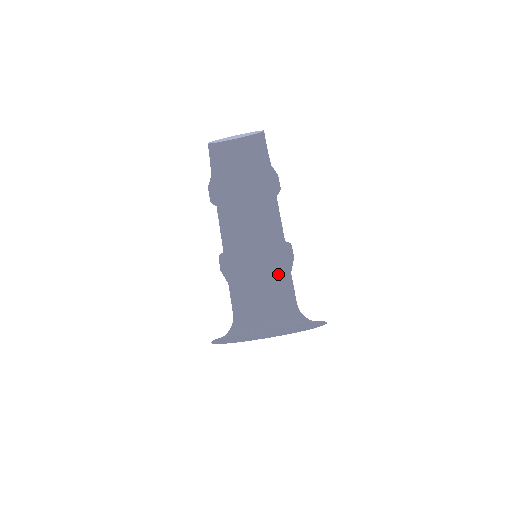
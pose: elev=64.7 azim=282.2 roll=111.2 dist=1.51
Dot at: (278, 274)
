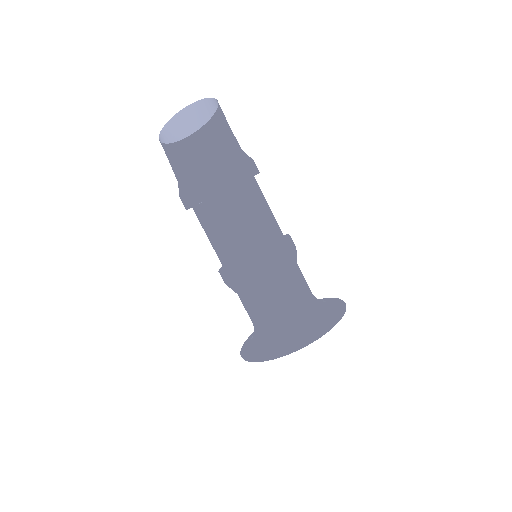
Dot at: (285, 282)
